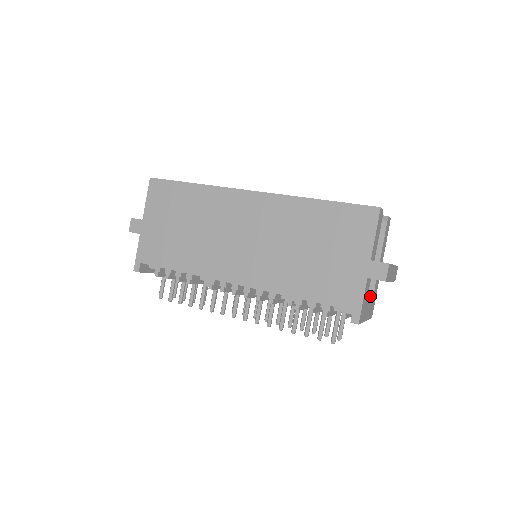
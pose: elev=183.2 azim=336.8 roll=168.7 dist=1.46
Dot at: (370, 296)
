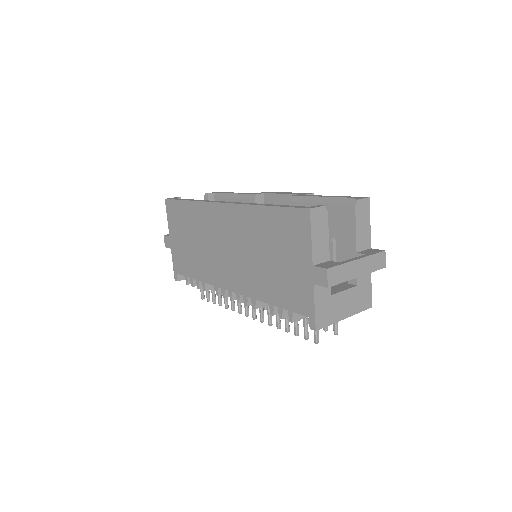
Dot at: (344, 293)
